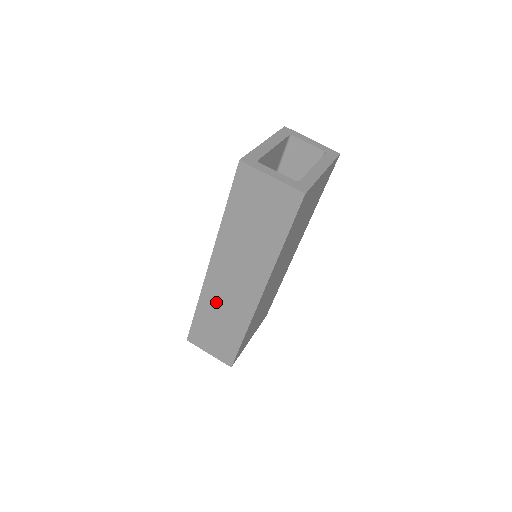
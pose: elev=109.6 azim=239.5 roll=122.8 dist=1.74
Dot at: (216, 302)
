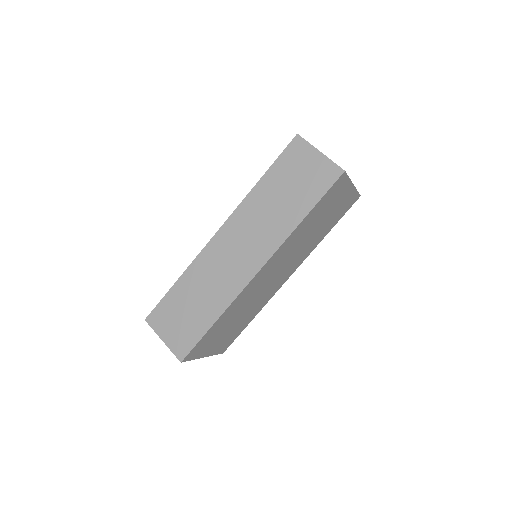
Dot at: (205, 273)
